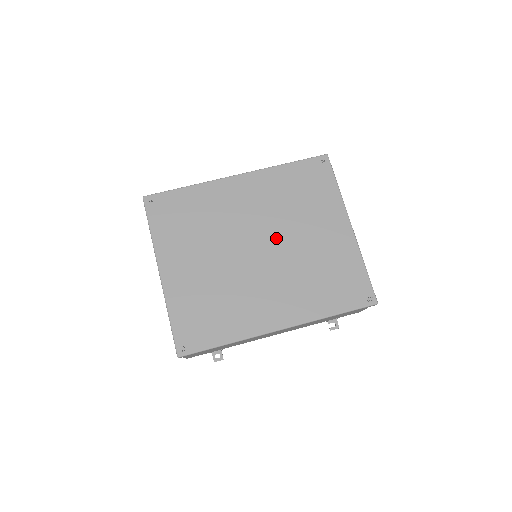
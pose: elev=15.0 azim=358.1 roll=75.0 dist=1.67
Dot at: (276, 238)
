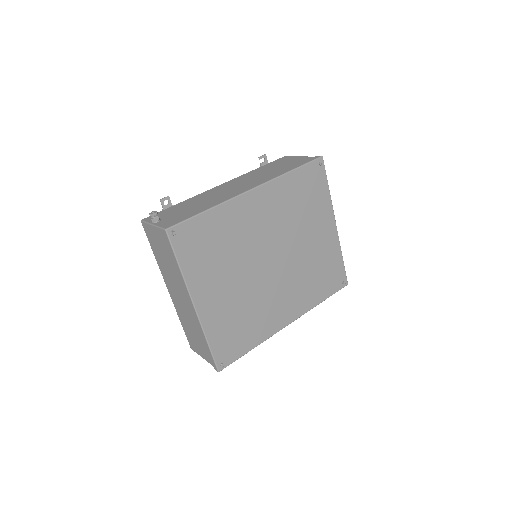
Dot at: (285, 248)
